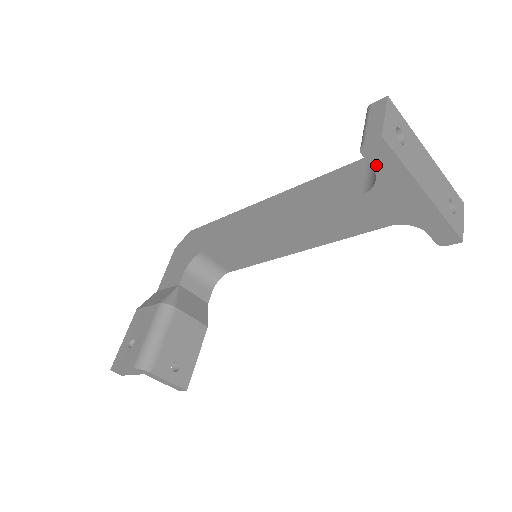
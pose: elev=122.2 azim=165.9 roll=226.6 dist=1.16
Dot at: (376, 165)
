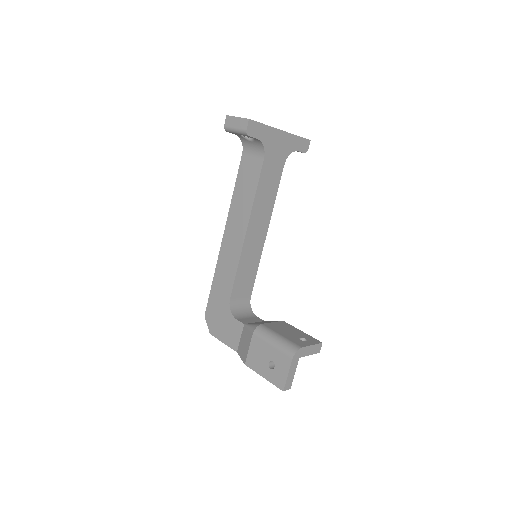
Dot at: (257, 136)
